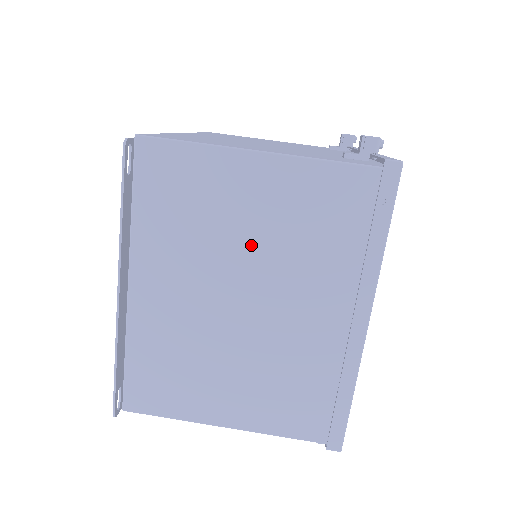
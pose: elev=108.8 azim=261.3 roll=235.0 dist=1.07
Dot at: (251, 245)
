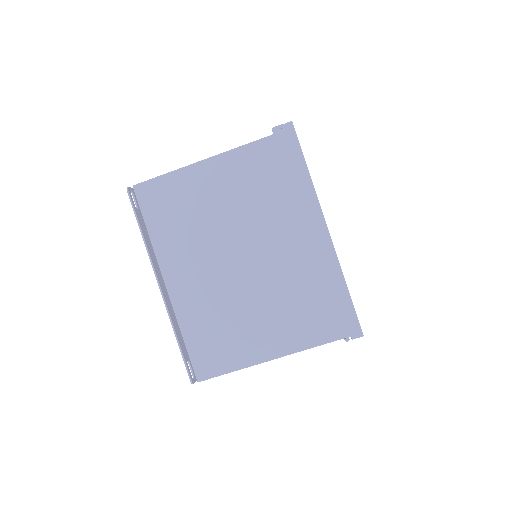
Dot at: (229, 217)
